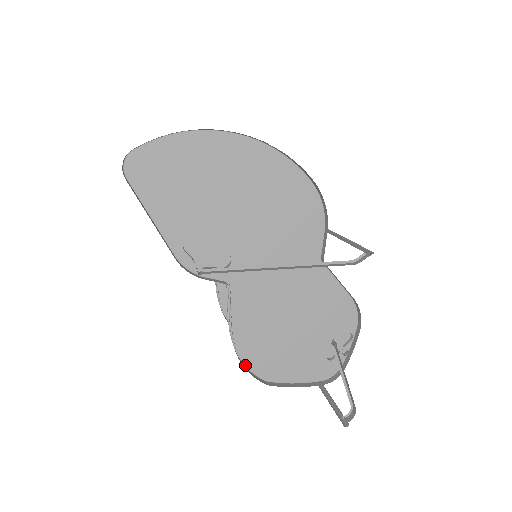
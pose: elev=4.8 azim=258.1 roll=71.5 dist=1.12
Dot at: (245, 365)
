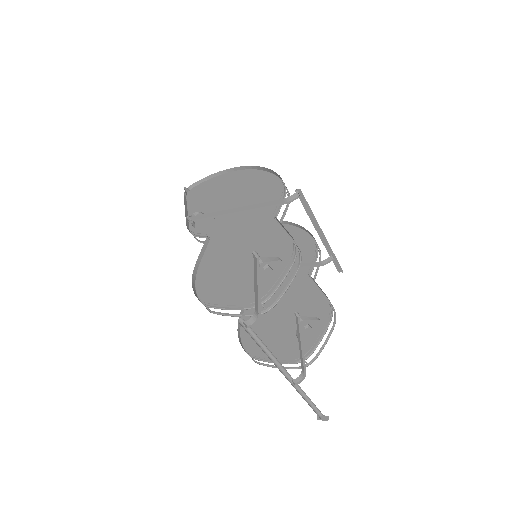
Dot at: (197, 293)
